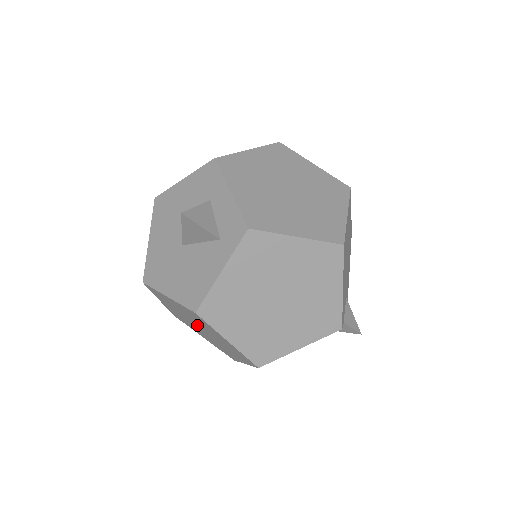
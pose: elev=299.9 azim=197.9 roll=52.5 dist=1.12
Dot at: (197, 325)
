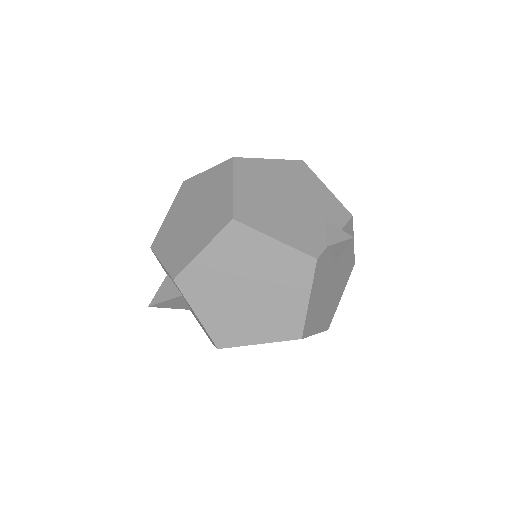
Dot at: occluded
